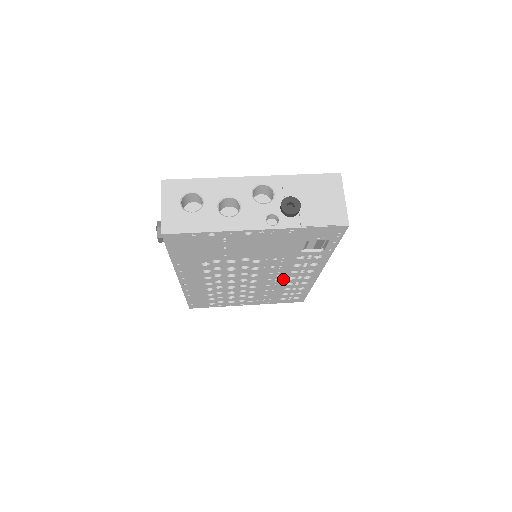
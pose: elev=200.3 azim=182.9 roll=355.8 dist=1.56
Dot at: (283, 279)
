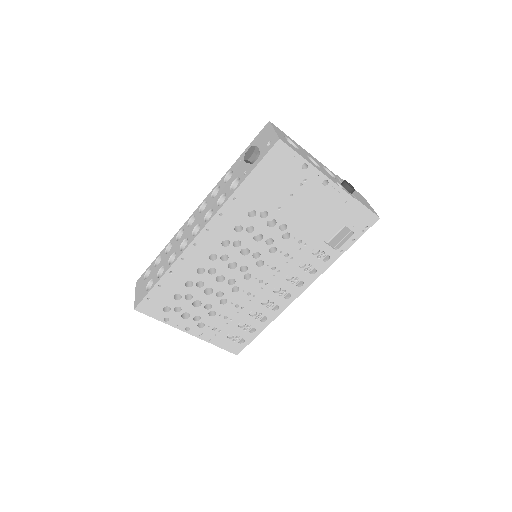
Dot at: (270, 288)
